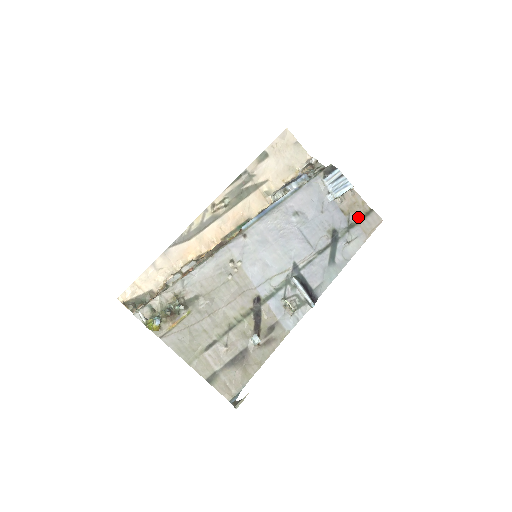
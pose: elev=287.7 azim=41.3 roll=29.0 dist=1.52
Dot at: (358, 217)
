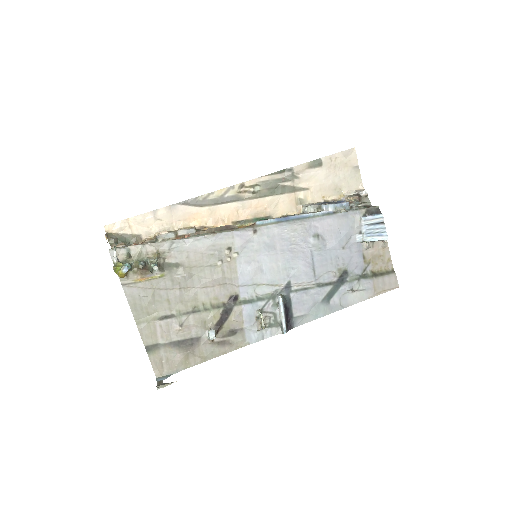
Dot at: (376, 271)
